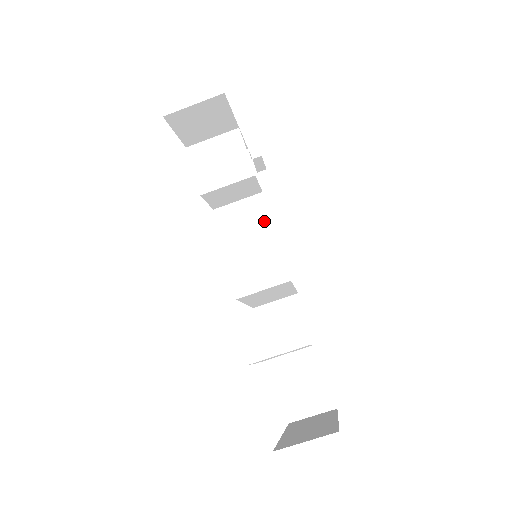
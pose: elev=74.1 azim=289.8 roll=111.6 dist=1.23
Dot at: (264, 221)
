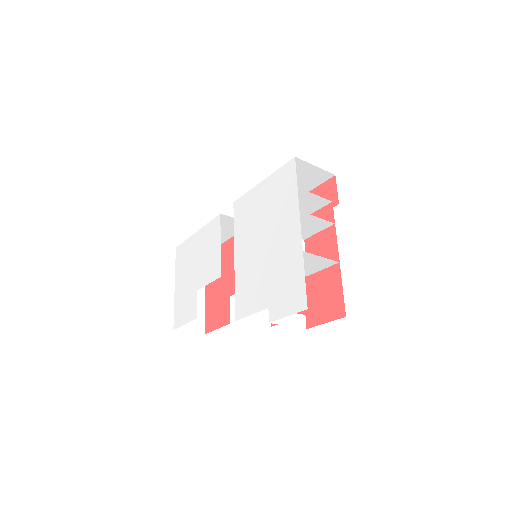
Dot at: occluded
